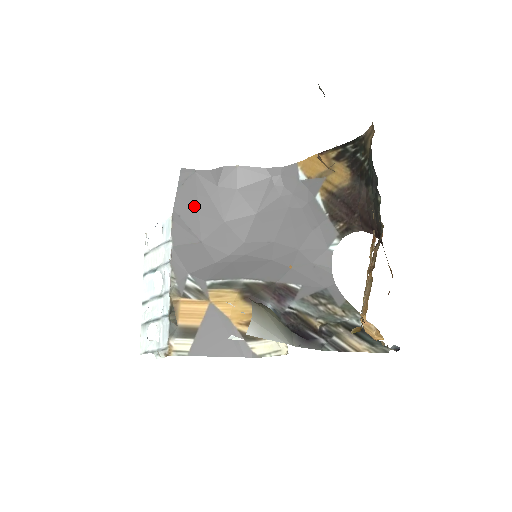
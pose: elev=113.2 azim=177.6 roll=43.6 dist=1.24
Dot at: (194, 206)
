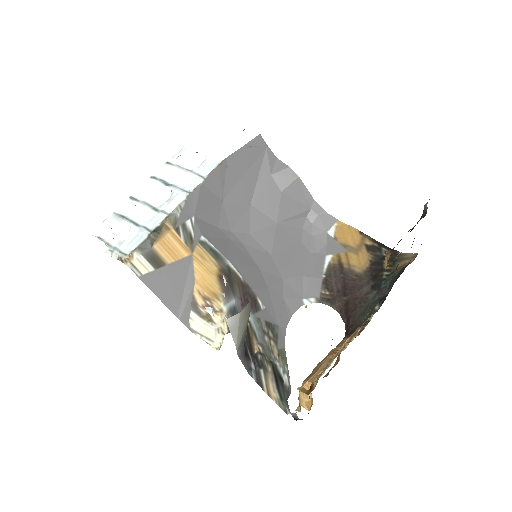
Dot at: (242, 171)
